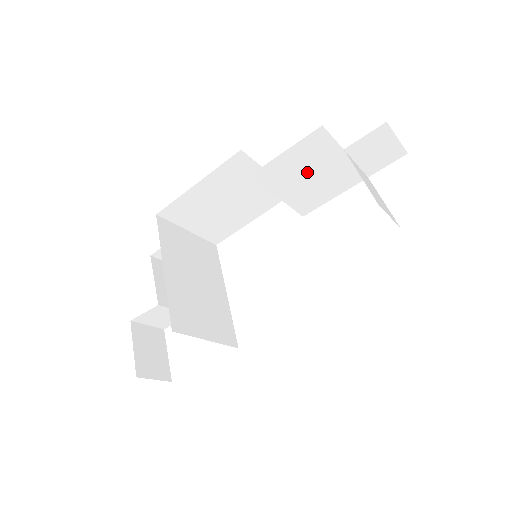
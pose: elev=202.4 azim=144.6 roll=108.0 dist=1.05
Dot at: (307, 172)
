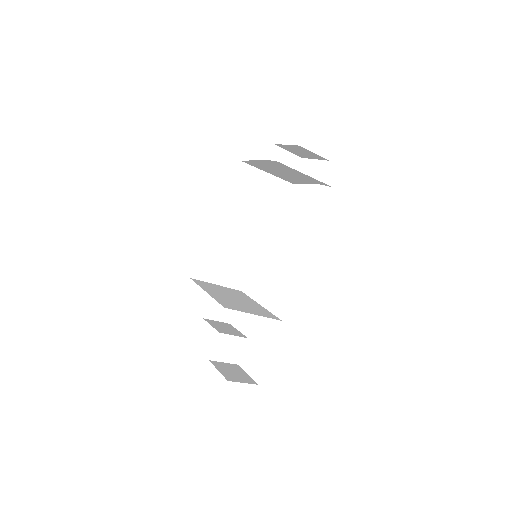
Dot at: (254, 195)
